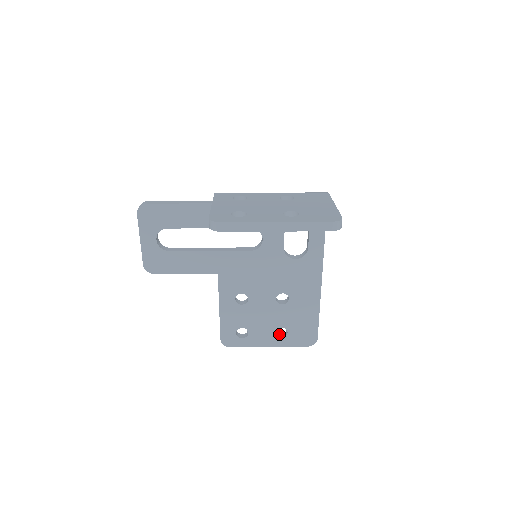
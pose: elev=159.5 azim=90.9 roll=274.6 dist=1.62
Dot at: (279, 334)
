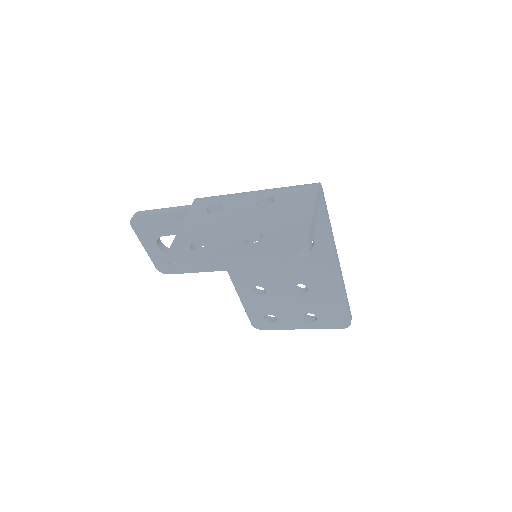
Dot at: (310, 317)
